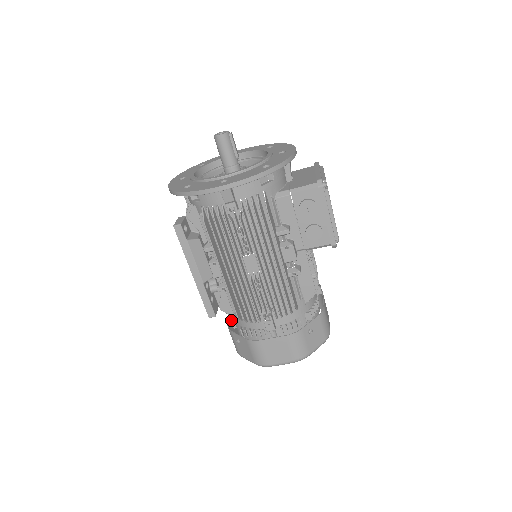
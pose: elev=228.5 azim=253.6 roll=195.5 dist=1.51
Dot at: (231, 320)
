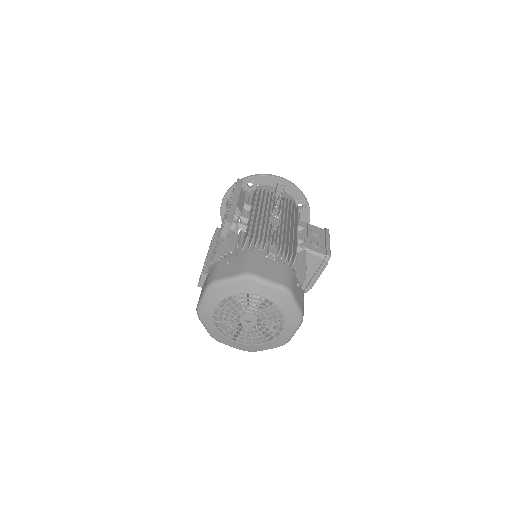
Dot at: occluded
